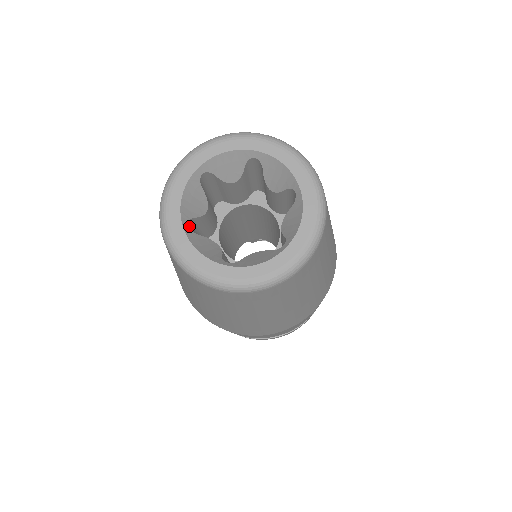
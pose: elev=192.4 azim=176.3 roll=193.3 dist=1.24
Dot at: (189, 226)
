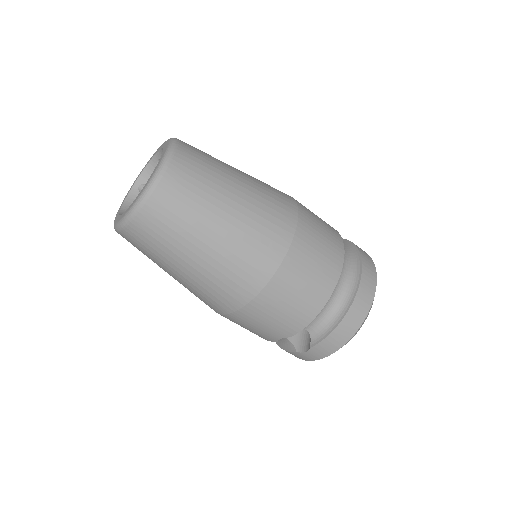
Dot at: occluded
